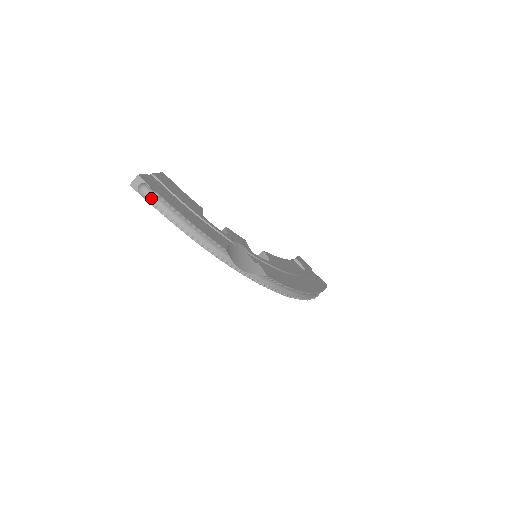
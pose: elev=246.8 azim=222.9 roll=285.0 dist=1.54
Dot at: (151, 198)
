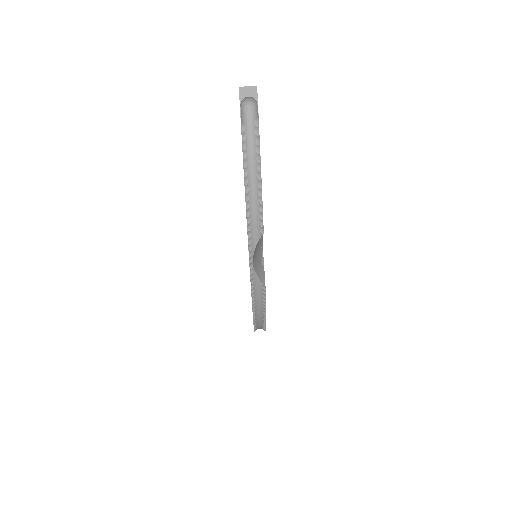
Dot at: (246, 120)
